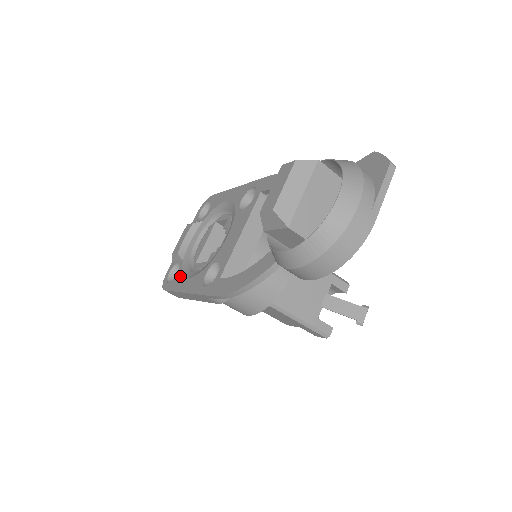
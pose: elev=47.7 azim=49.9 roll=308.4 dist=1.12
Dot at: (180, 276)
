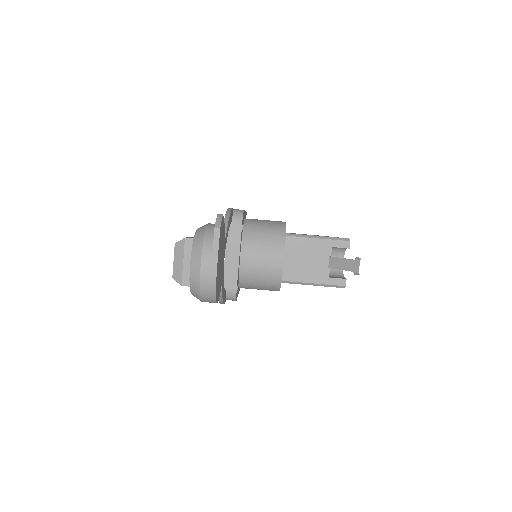
Dot at: occluded
